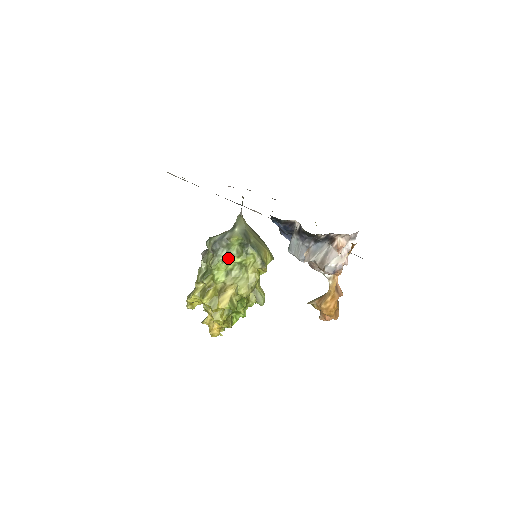
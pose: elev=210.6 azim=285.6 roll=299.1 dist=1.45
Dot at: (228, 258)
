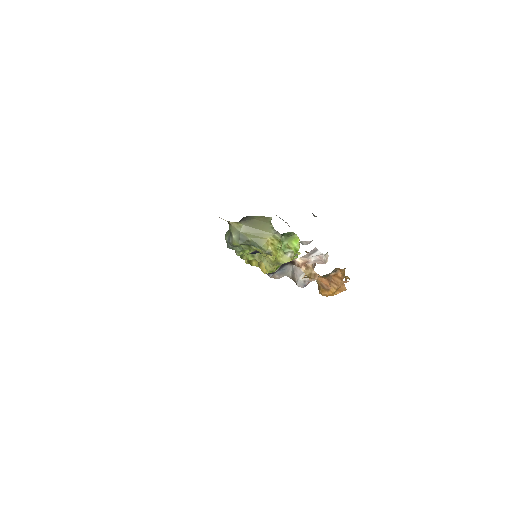
Dot at: (244, 250)
